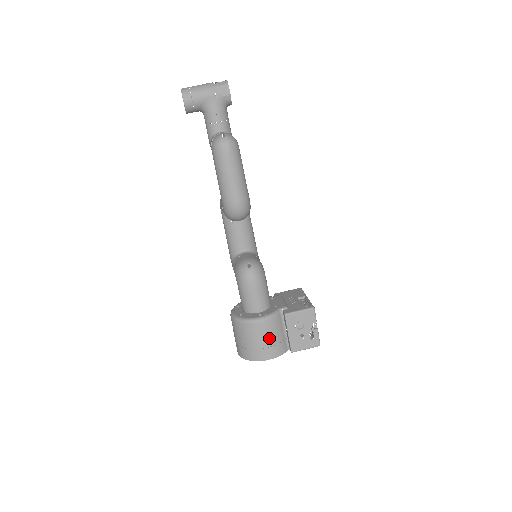
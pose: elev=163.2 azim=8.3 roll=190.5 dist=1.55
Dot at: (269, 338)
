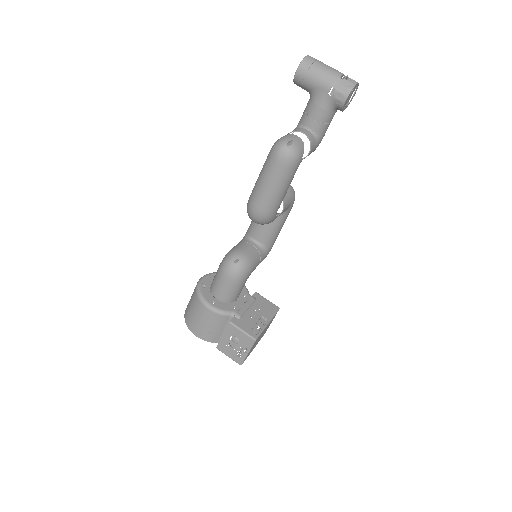
Dot at: (206, 324)
